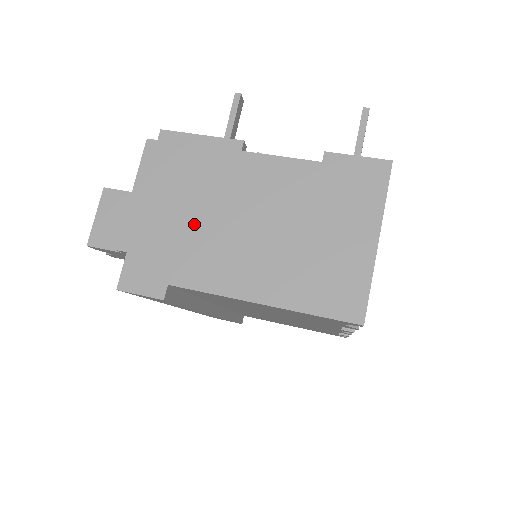
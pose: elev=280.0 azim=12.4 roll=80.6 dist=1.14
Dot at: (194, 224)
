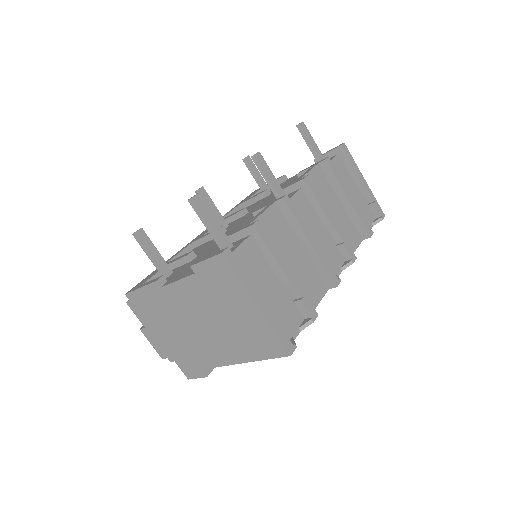
Dot at: (182, 336)
